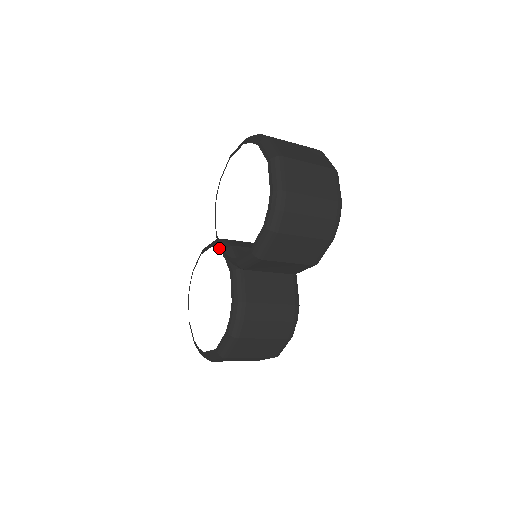
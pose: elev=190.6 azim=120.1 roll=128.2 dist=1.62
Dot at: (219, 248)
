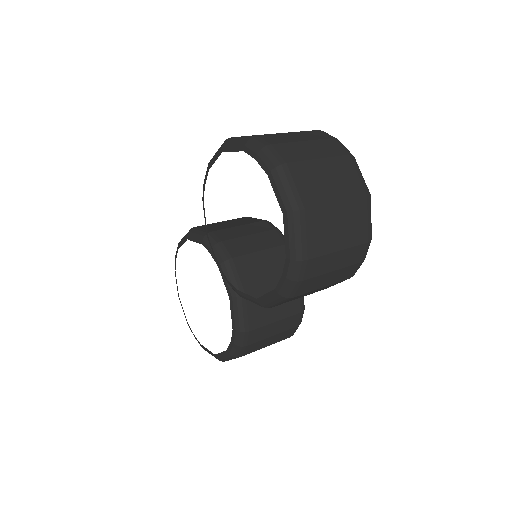
Dot at: (212, 256)
